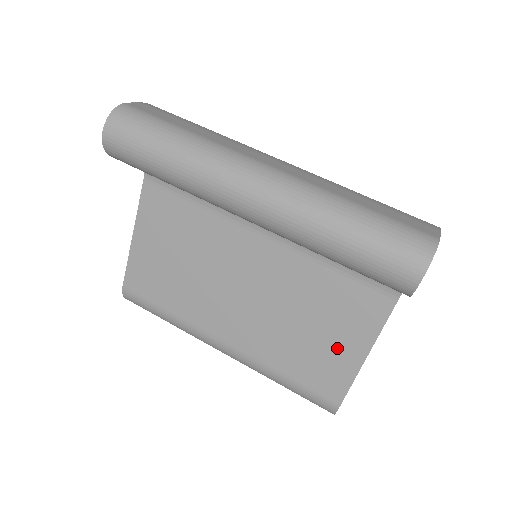
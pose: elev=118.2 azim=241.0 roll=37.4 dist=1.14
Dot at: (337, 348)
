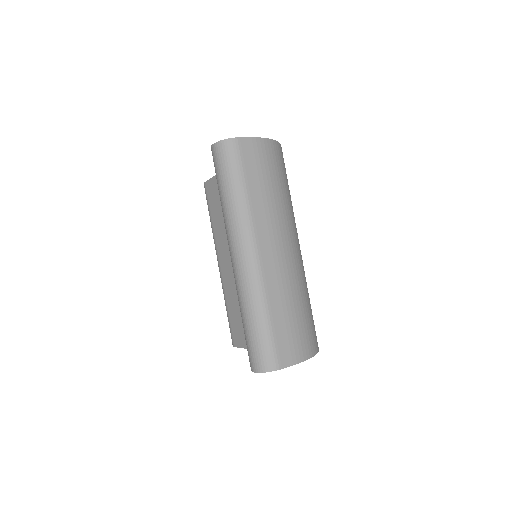
Dot at: occluded
